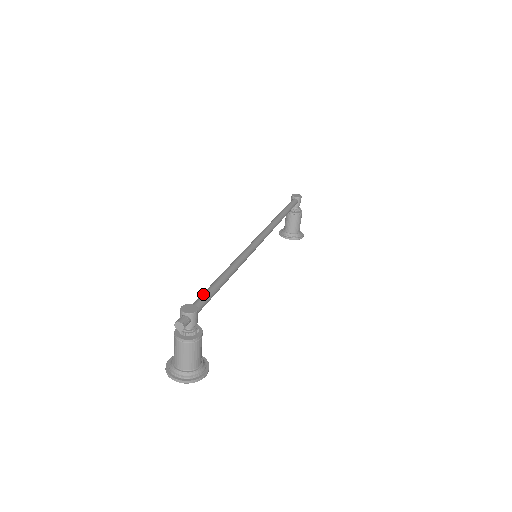
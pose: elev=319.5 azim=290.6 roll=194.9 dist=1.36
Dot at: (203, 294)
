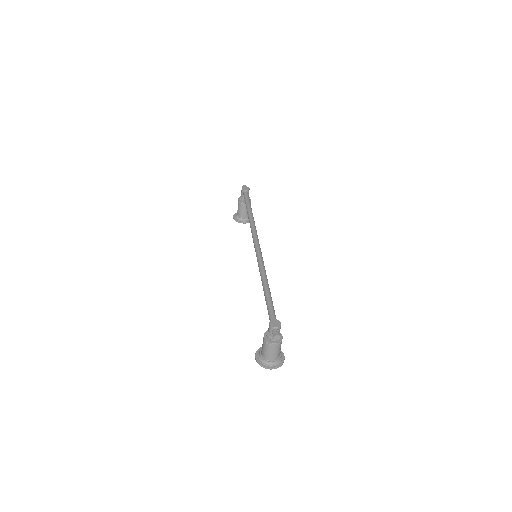
Dot at: (270, 308)
